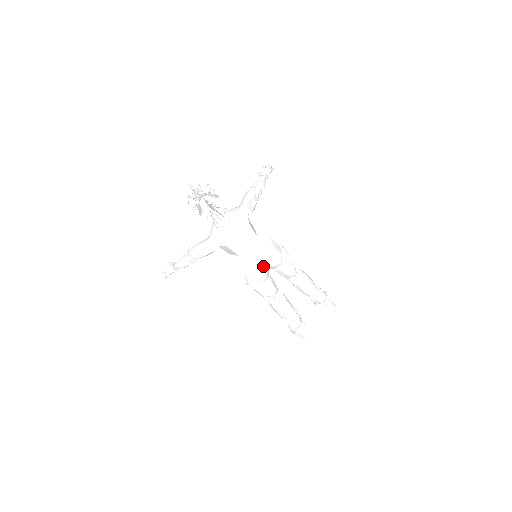
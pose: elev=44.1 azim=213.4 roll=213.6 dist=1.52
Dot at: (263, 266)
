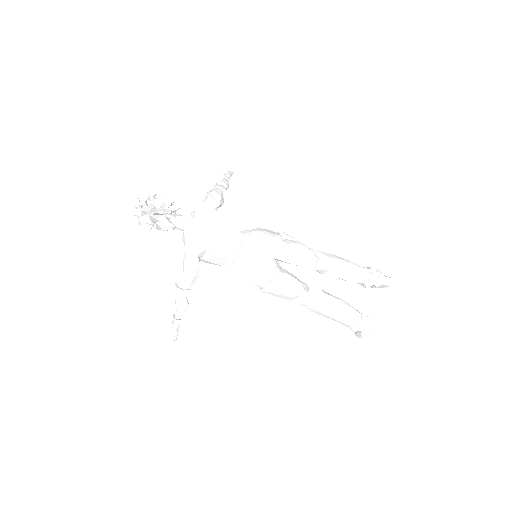
Dot at: (265, 257)
